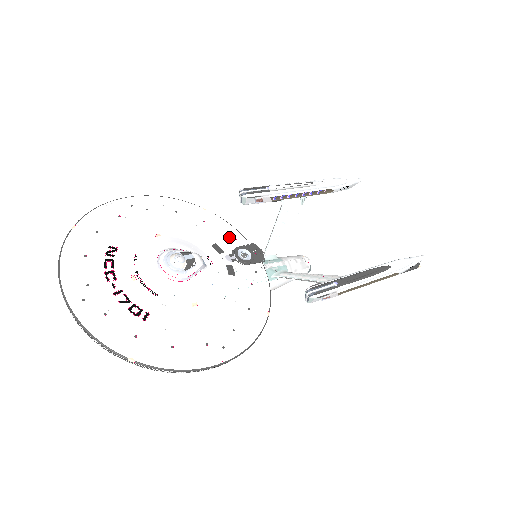
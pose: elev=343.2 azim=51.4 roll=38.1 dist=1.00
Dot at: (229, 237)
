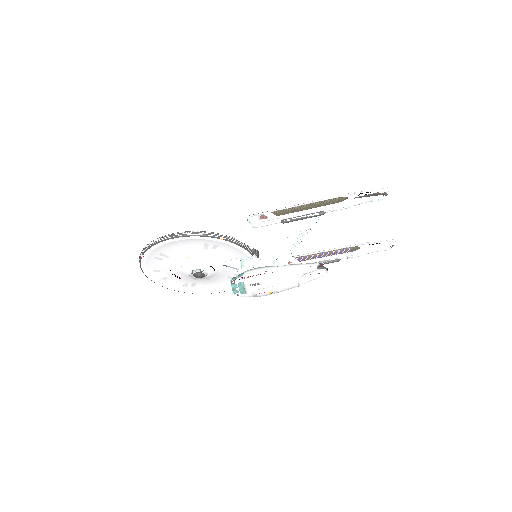
Dot at: occluded
